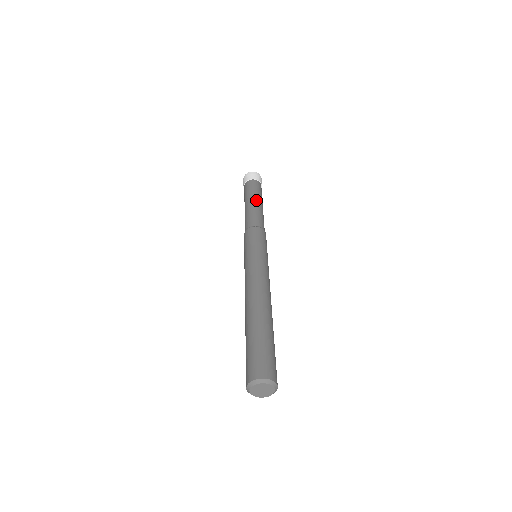
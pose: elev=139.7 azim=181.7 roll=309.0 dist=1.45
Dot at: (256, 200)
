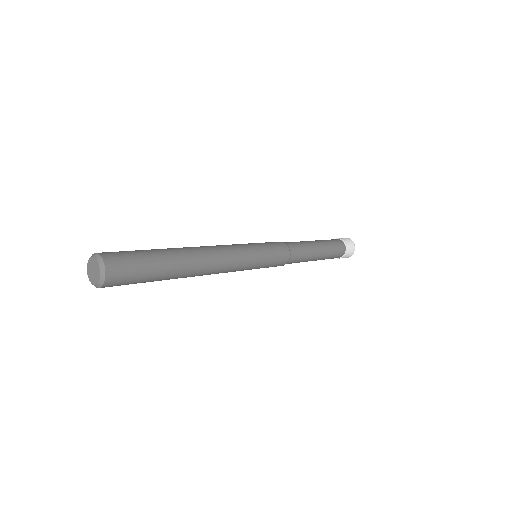
Dot at: (319, 243)
